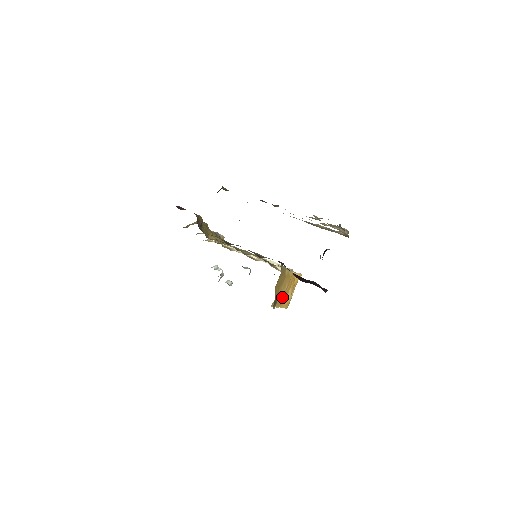
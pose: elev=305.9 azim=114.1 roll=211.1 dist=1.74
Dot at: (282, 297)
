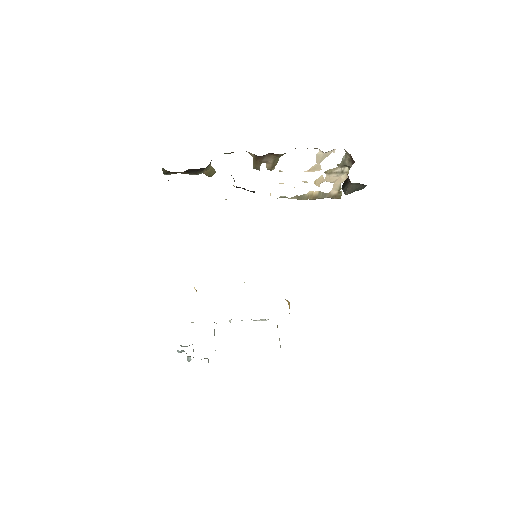
Dot at: occluded
